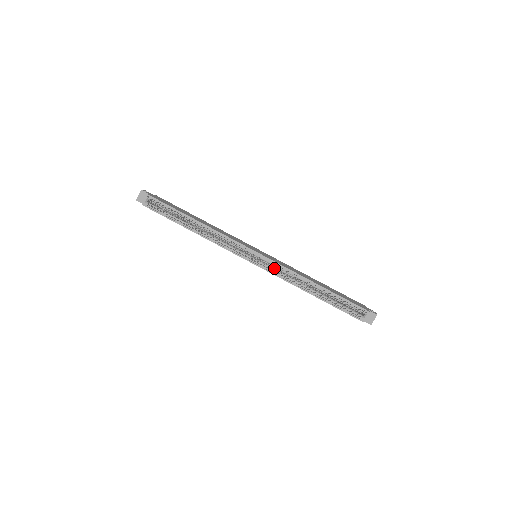
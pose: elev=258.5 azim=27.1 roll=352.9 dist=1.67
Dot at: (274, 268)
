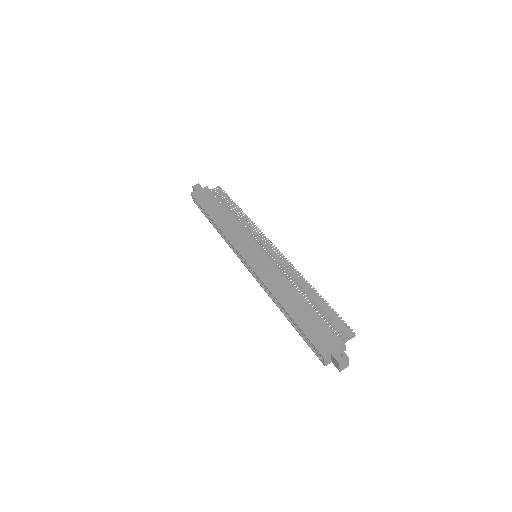
Dot at: occluded
